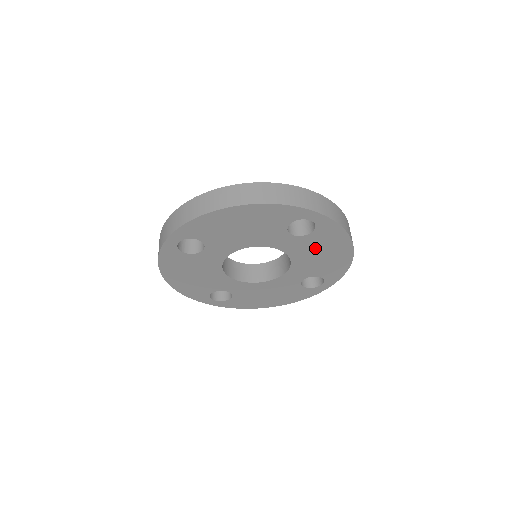
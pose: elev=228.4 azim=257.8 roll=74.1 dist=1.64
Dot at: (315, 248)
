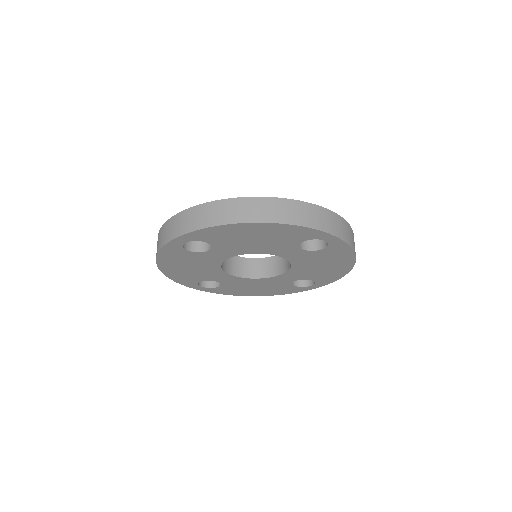
Dot at: (319, 260)
